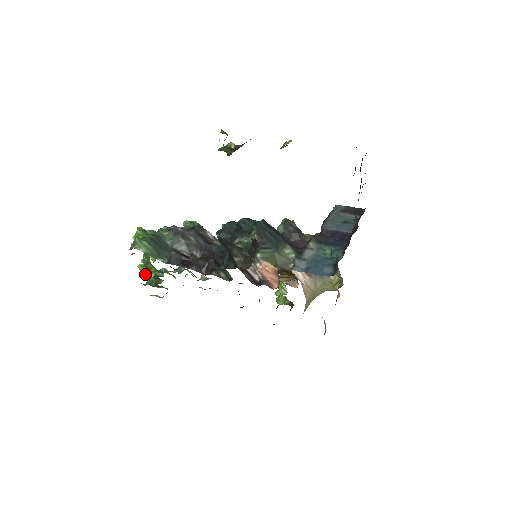
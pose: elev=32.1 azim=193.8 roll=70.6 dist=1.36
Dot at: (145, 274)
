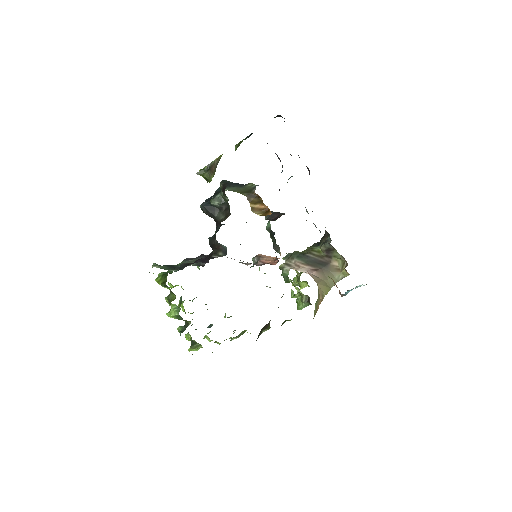
Dot at: occluded
